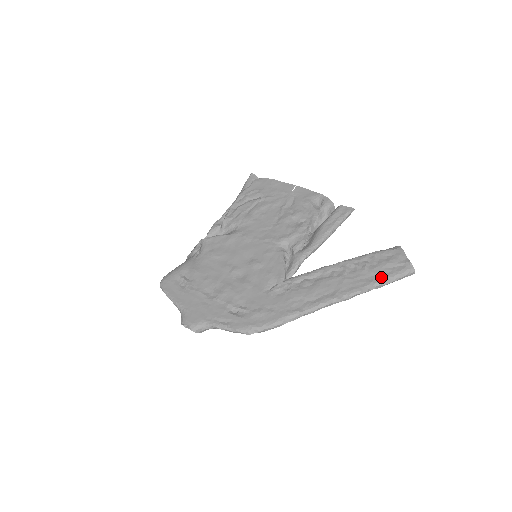
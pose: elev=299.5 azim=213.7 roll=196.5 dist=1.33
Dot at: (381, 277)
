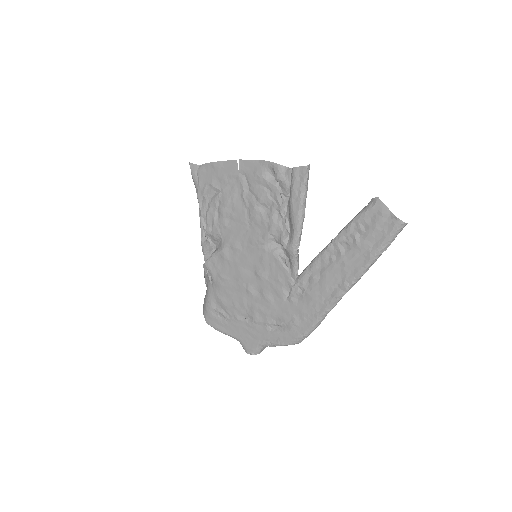
Dot at: (376, 247)
